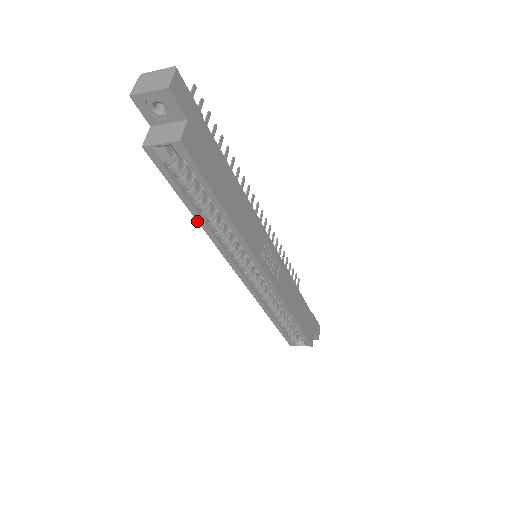
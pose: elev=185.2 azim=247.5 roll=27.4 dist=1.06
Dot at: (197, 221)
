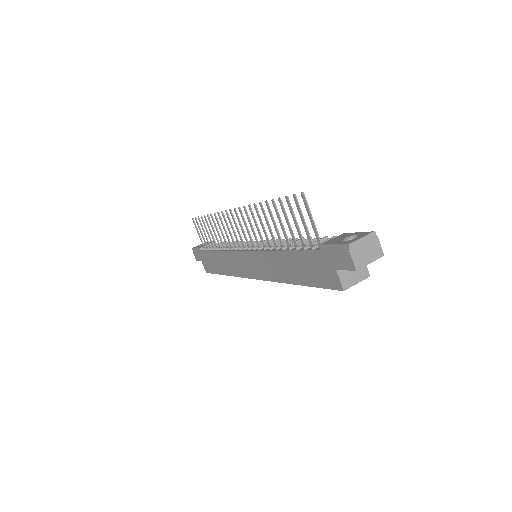
Dot at: (293, 284)
